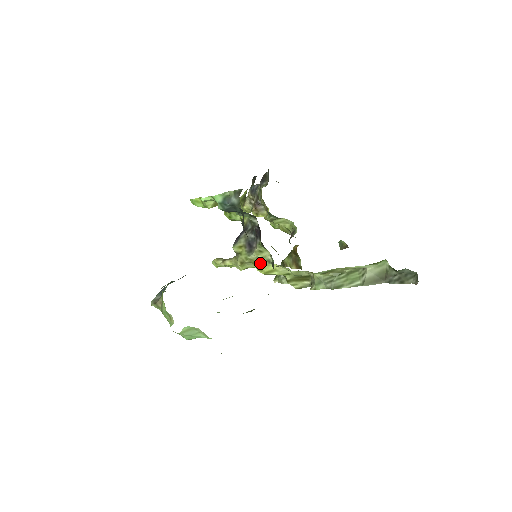
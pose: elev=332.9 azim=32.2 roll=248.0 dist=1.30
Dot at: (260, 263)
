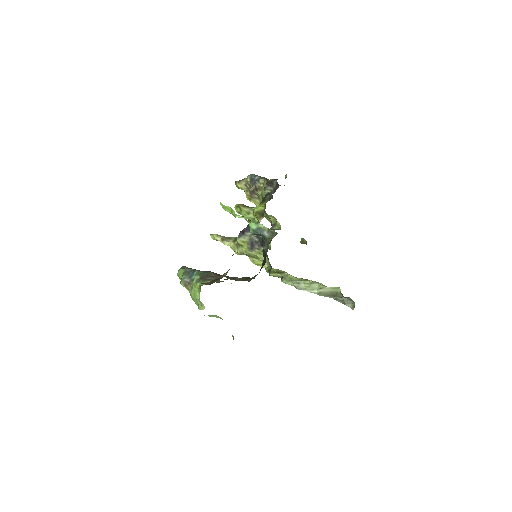
Dot at: (255, 258)
